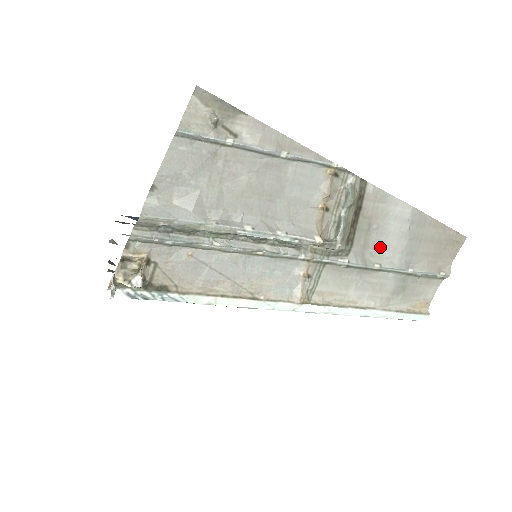
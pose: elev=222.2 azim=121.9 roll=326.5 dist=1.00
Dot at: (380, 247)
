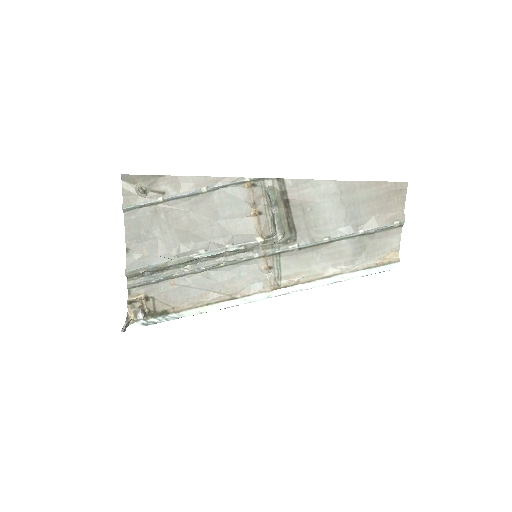
Dot at: (322, 223)
